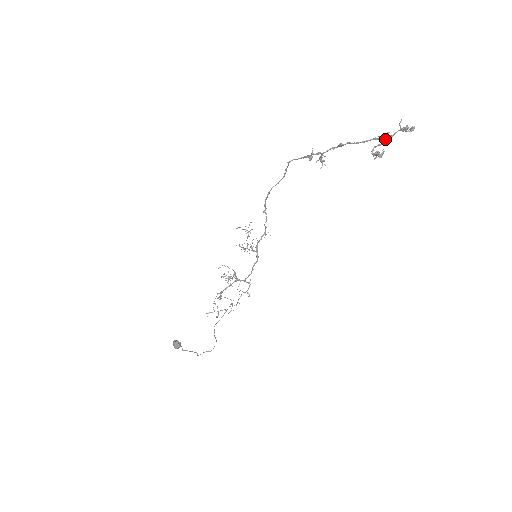
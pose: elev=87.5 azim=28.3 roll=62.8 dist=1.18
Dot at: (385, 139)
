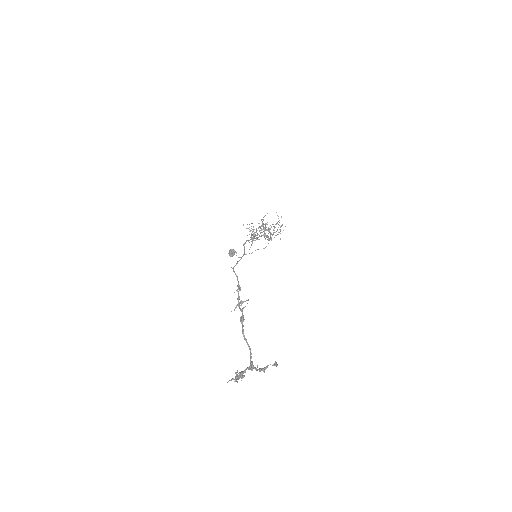
Dot at: (241, 375)
